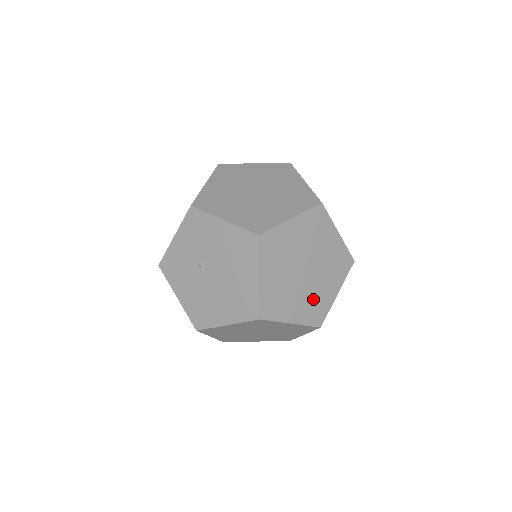
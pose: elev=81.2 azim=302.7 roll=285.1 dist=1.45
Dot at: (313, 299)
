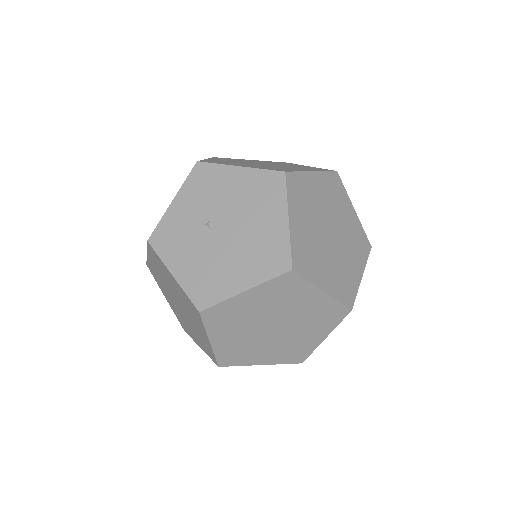
Dot at: (341, 271)
